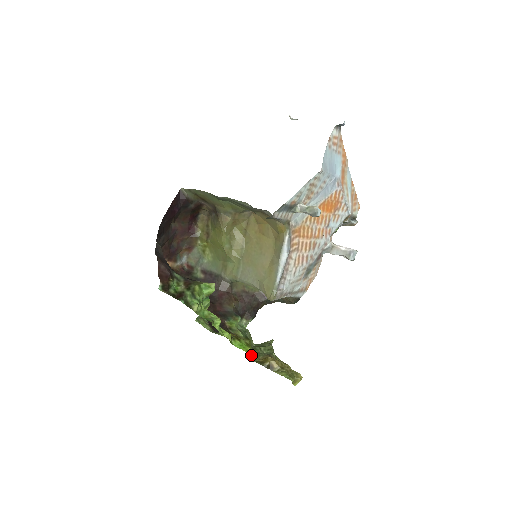
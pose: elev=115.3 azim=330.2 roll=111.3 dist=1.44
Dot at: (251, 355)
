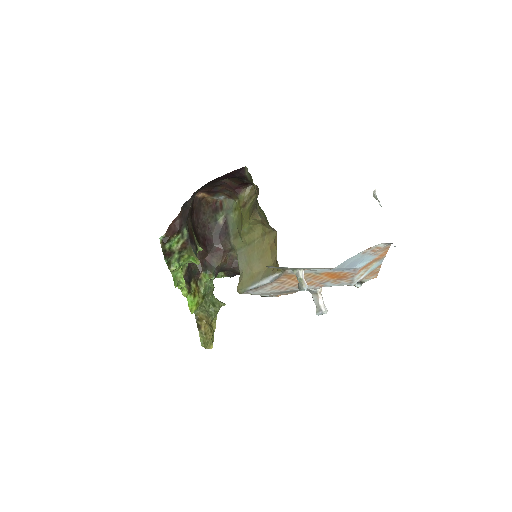
Dot at: (192, 313)
